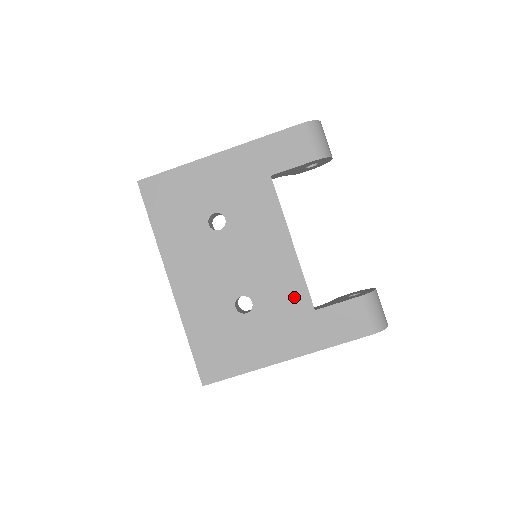
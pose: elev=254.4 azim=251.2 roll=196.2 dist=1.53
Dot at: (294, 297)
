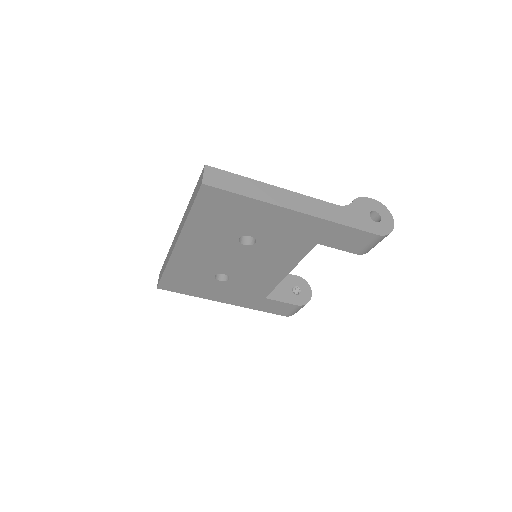
Dot at: (259, 290)
